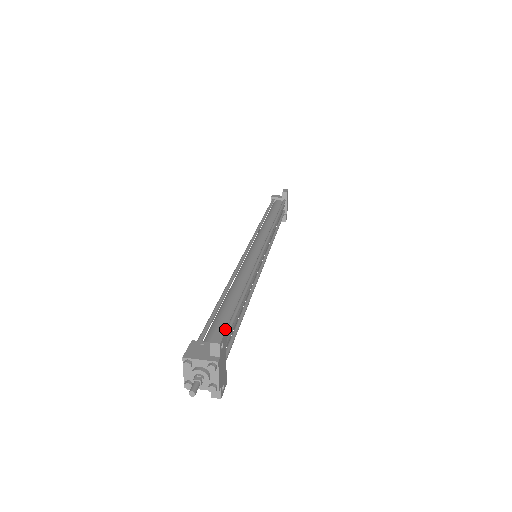
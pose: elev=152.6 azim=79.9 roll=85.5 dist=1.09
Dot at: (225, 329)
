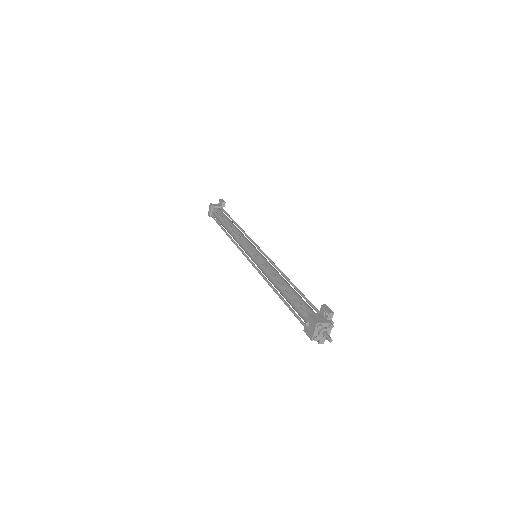
Dot at: (326, 305)
